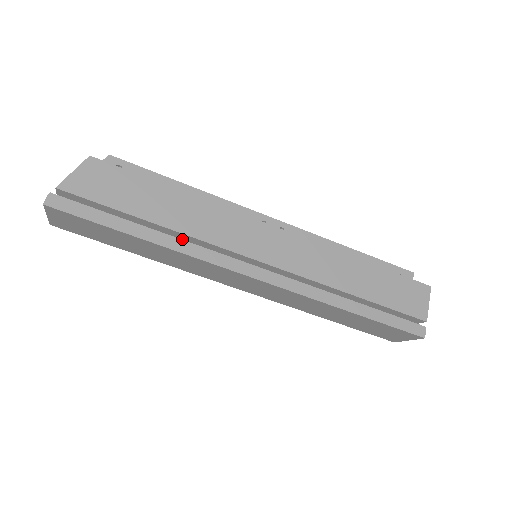
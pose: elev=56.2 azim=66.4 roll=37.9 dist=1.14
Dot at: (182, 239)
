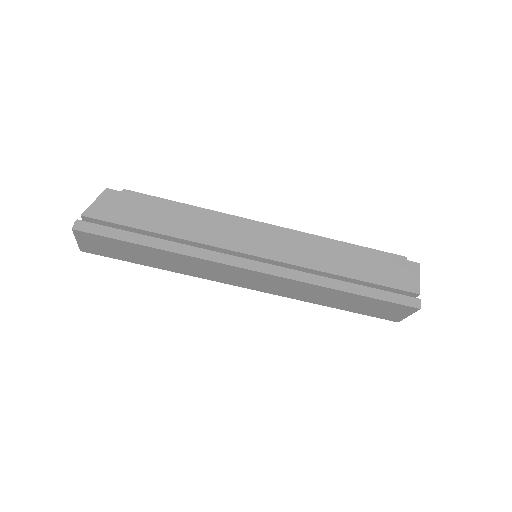
Dot at: occluded
